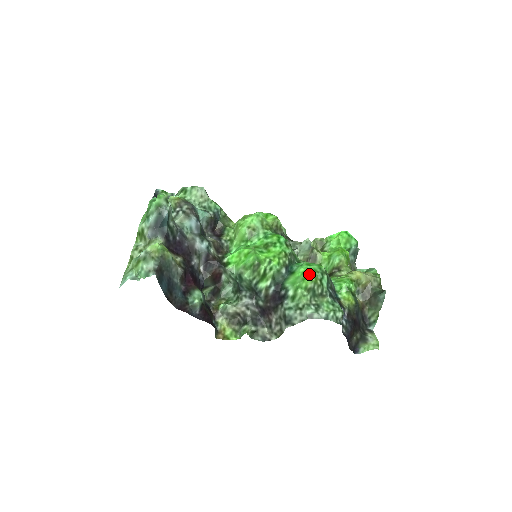
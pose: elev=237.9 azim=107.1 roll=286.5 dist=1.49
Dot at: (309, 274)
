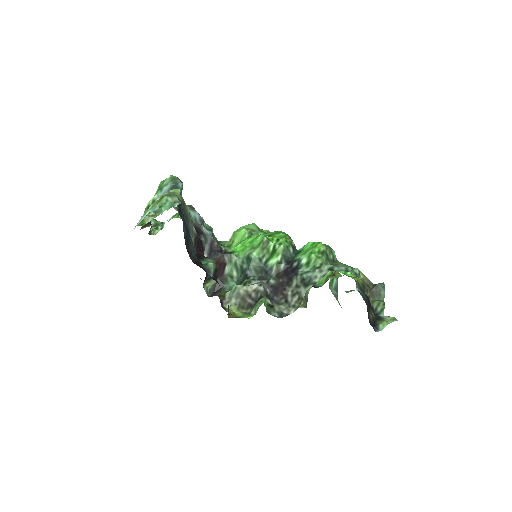
Dot at: (319, 242)
